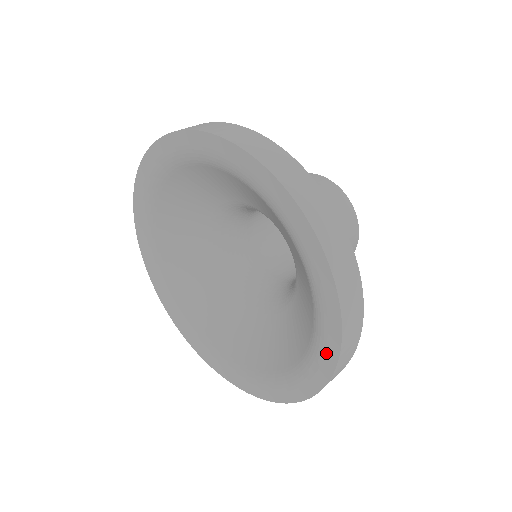
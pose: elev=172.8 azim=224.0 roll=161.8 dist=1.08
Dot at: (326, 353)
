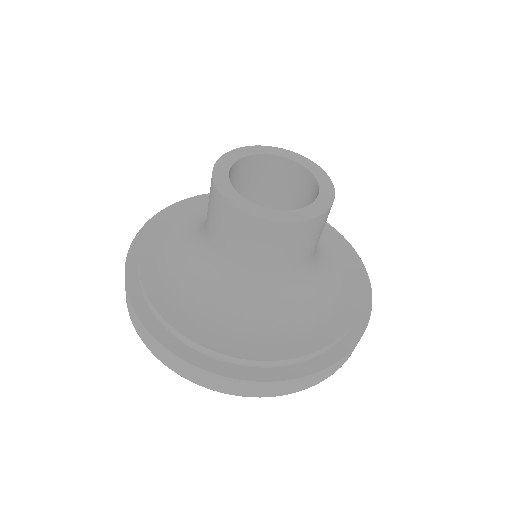
Dot at: occluded
